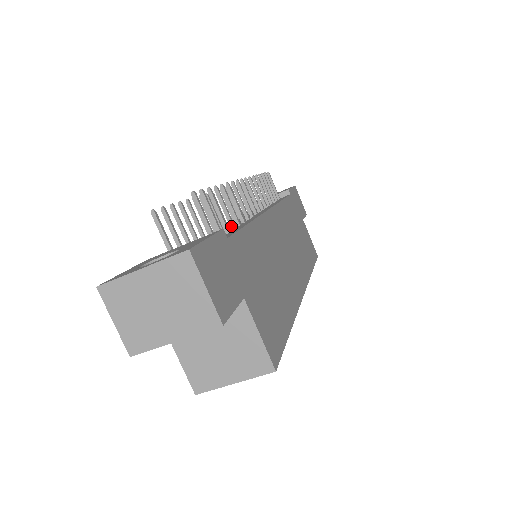
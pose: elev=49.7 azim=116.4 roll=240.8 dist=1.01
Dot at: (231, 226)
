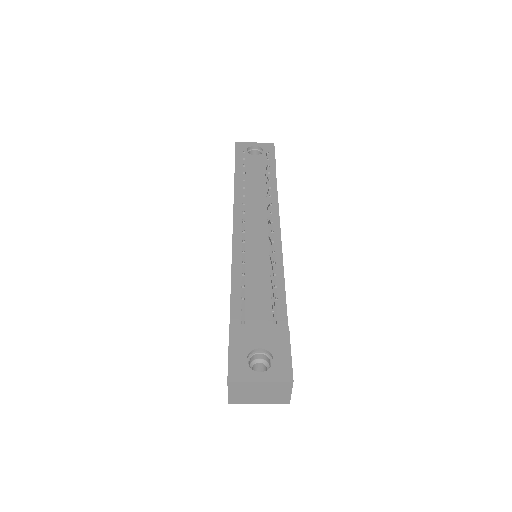
Dot at: (272, 284)
